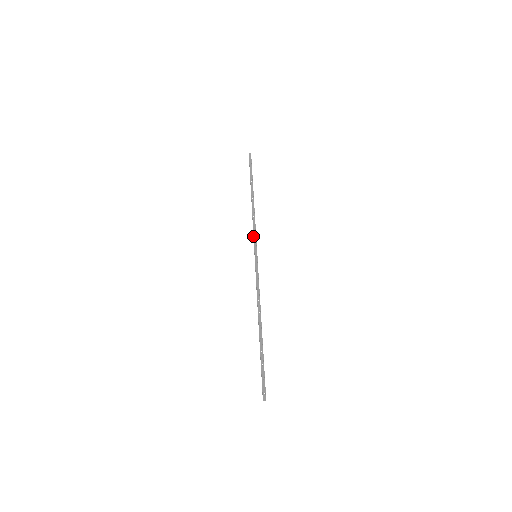
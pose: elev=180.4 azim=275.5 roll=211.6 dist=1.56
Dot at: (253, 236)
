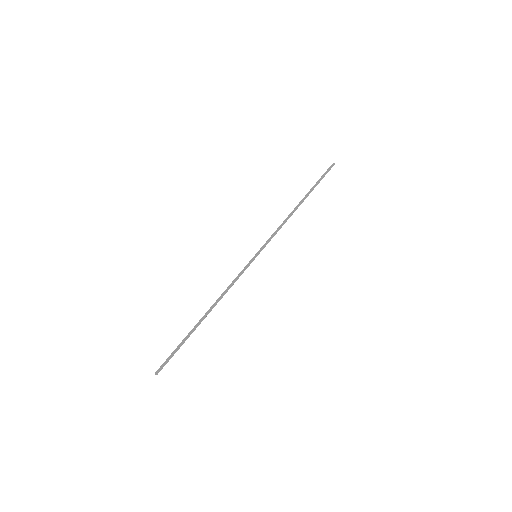
Dot at: (269, 238)
